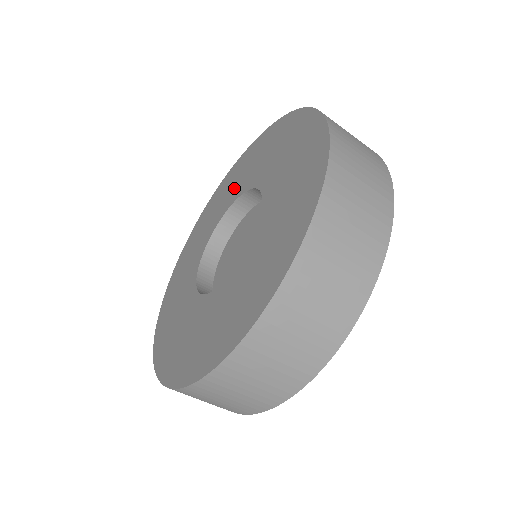
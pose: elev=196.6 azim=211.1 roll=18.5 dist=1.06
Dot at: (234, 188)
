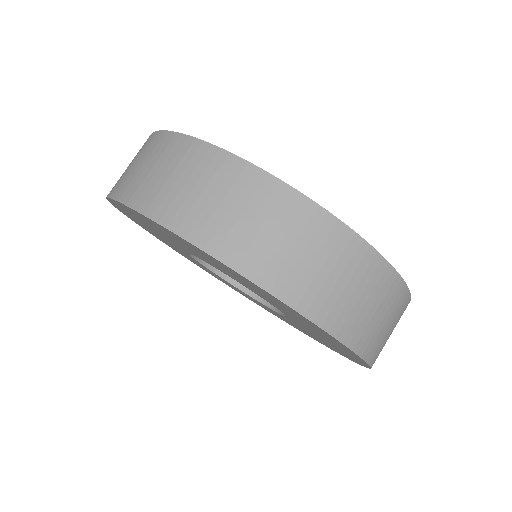
Dot at: occluded
